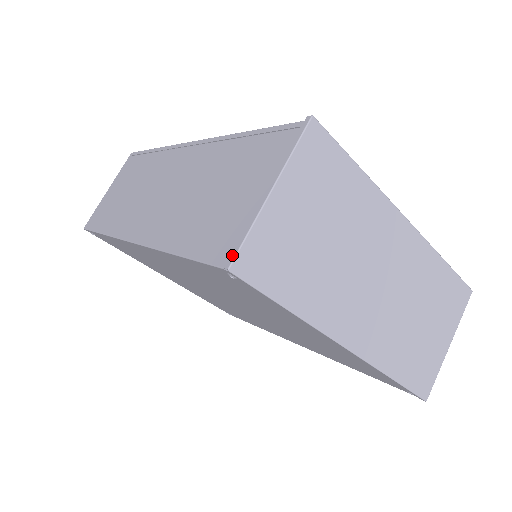
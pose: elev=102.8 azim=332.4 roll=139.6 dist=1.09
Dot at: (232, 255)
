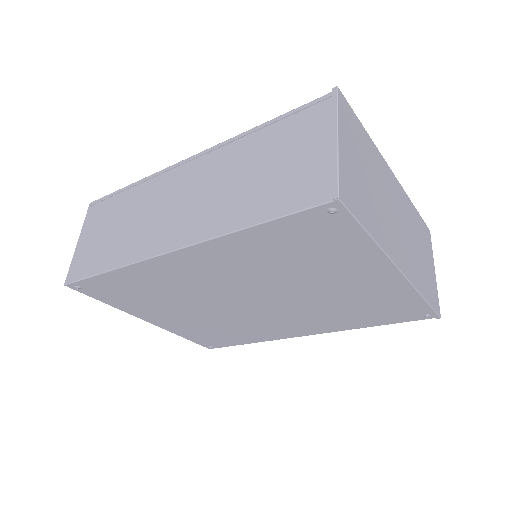
Dot at: (334, 188)
